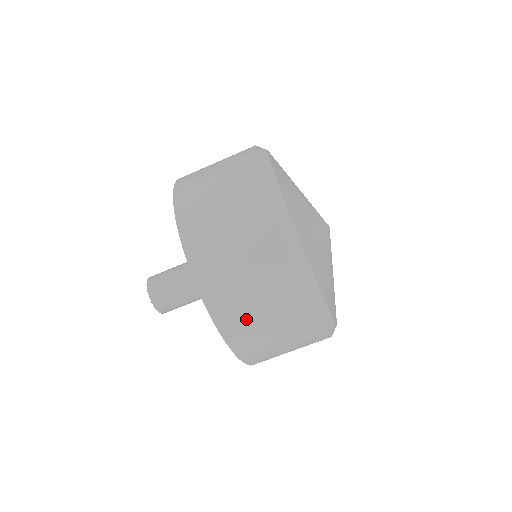
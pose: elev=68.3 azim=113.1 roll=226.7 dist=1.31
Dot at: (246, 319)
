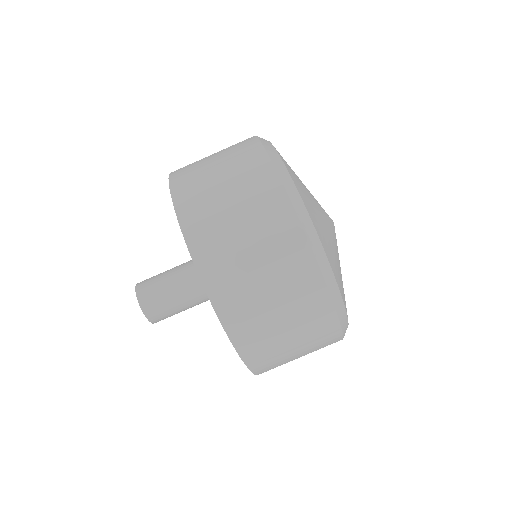
Dot at: (259, 321)
